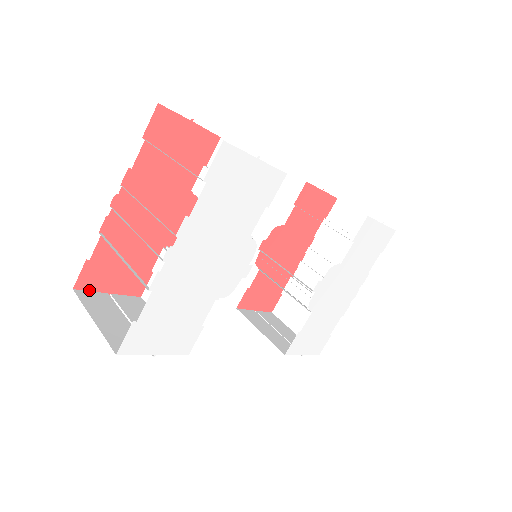
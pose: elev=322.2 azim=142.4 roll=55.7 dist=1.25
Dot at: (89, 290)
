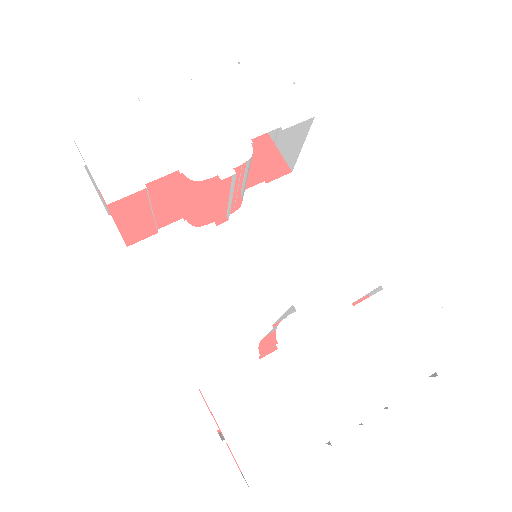
Dot at: occluded
